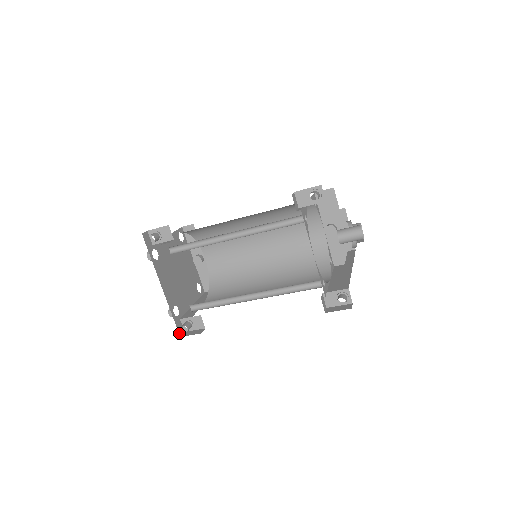
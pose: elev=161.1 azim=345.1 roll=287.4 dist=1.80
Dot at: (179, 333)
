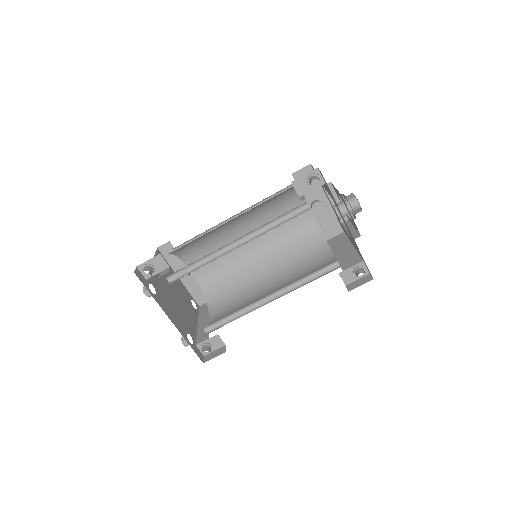
Dot at: (201, 360)
